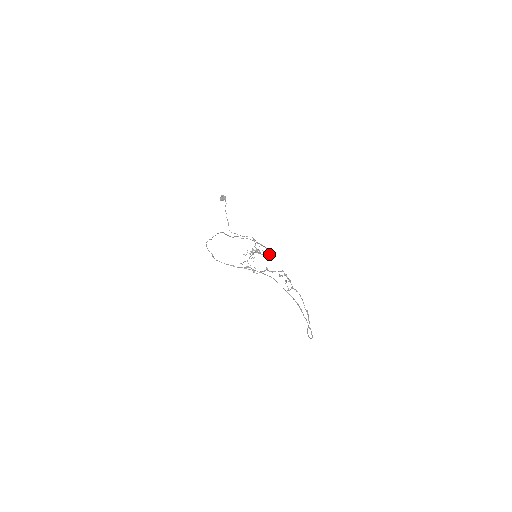
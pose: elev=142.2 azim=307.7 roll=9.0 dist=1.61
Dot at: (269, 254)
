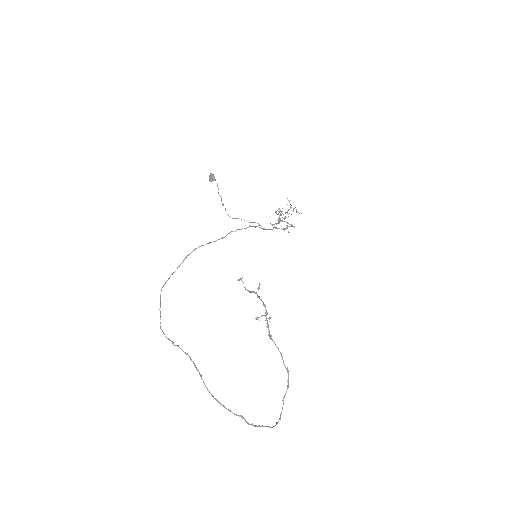
Dot at: occluded
